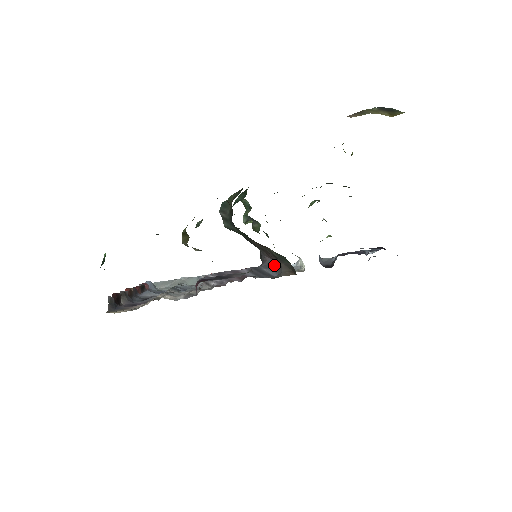
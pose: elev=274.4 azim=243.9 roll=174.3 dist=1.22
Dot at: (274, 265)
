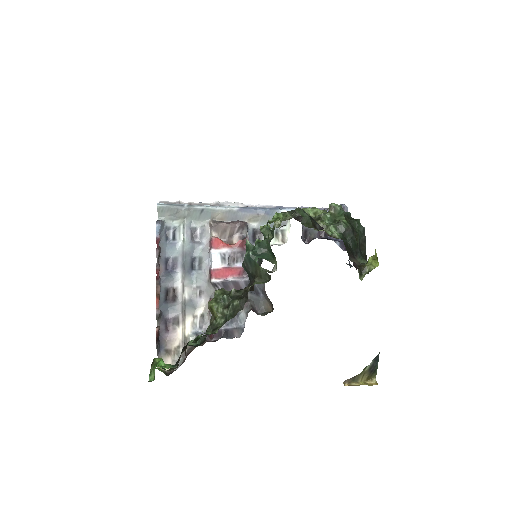
Dot at: (264, 291)
